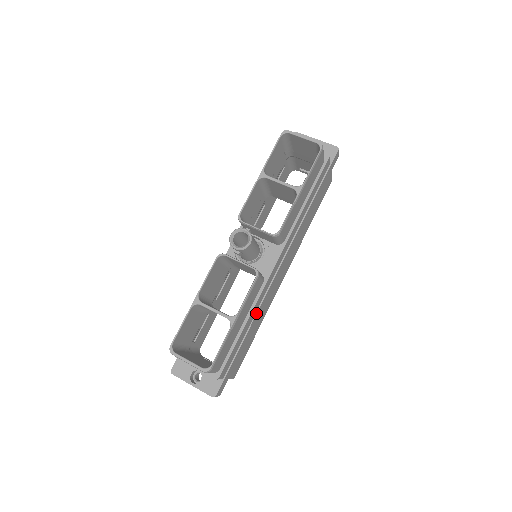
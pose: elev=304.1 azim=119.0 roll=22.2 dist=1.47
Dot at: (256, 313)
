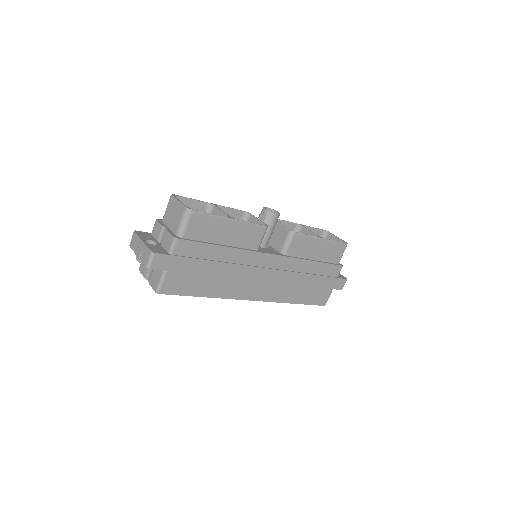
Dot at: (231, 263)
